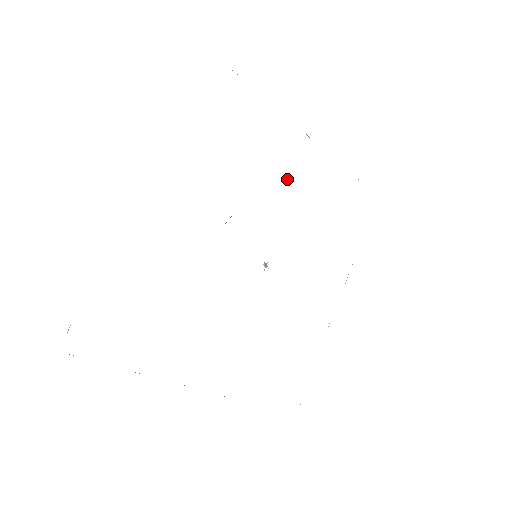
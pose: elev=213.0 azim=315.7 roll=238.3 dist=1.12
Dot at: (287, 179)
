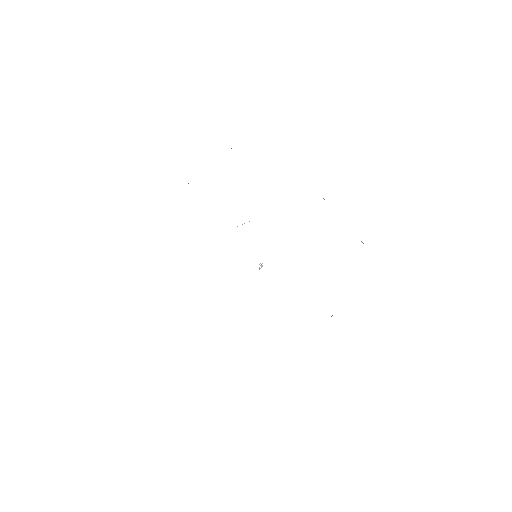
Dot at: occluded
